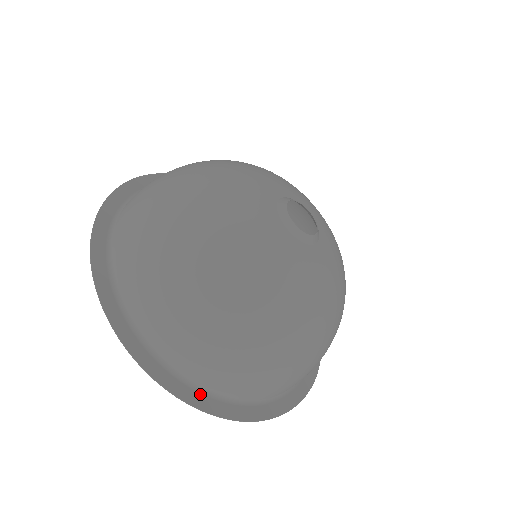
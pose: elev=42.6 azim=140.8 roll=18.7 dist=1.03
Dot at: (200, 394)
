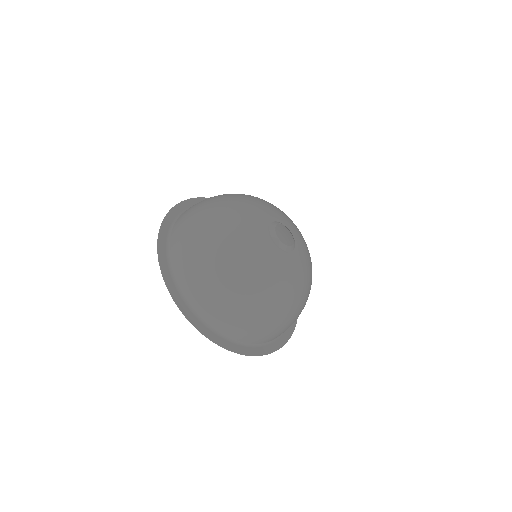
Dot at: (182, 300)
